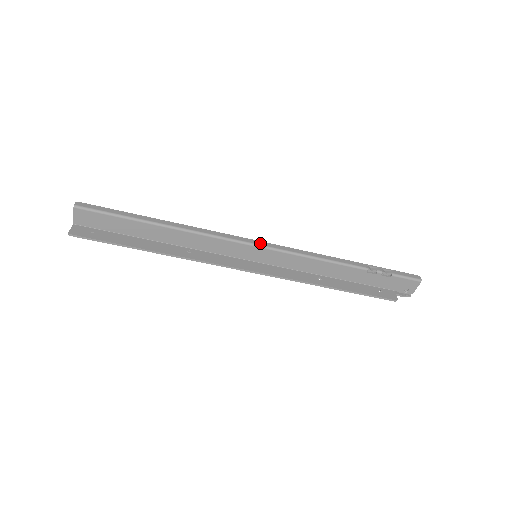
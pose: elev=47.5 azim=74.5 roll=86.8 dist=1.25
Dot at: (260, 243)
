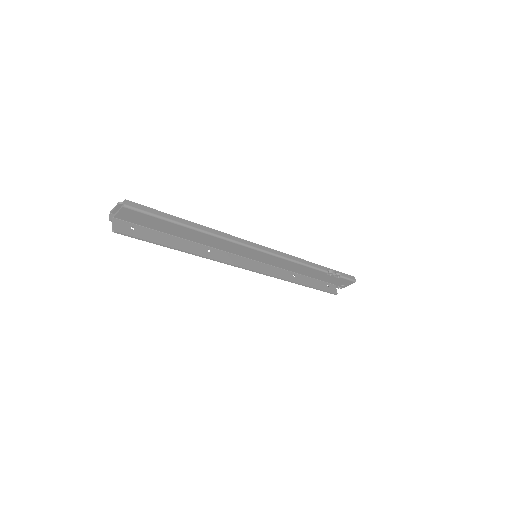
Dot at: (264, 249)
